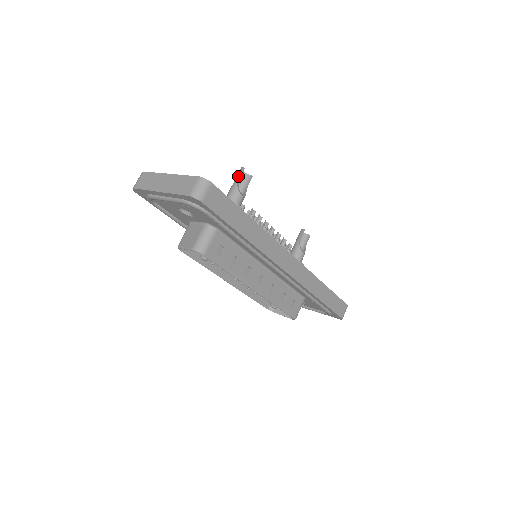
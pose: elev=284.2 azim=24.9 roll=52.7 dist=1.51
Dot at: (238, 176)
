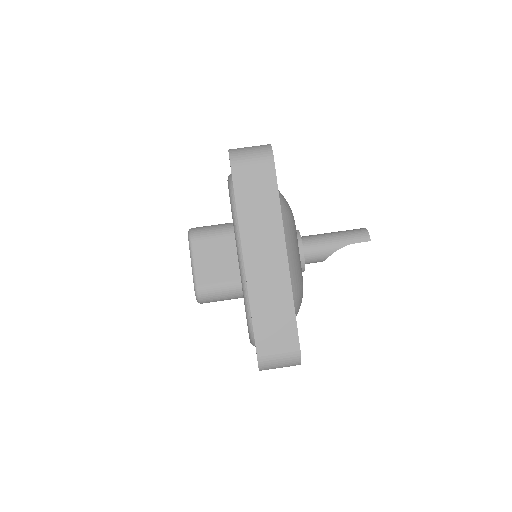
Dot at: (352, 242)
